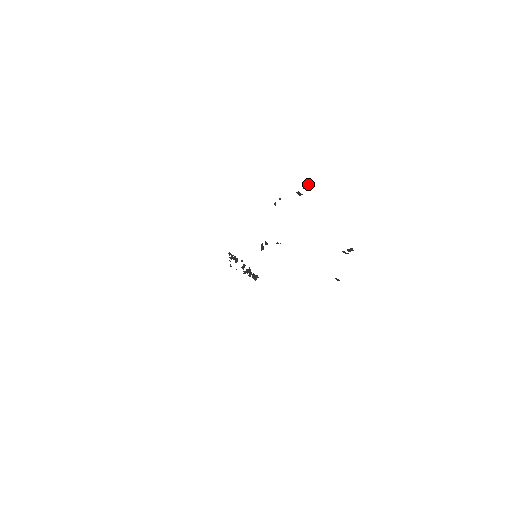
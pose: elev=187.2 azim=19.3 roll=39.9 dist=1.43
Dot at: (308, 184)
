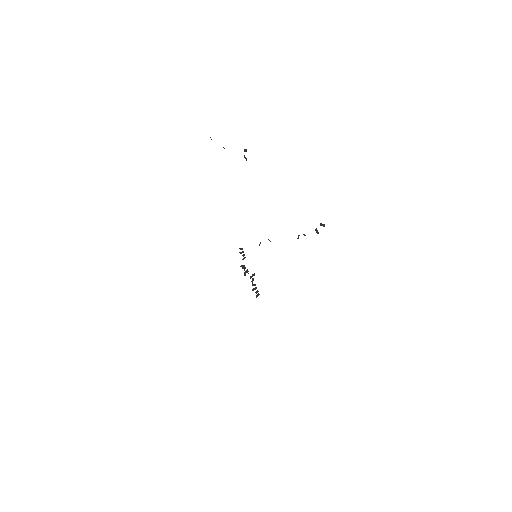
Dot at: occluded
